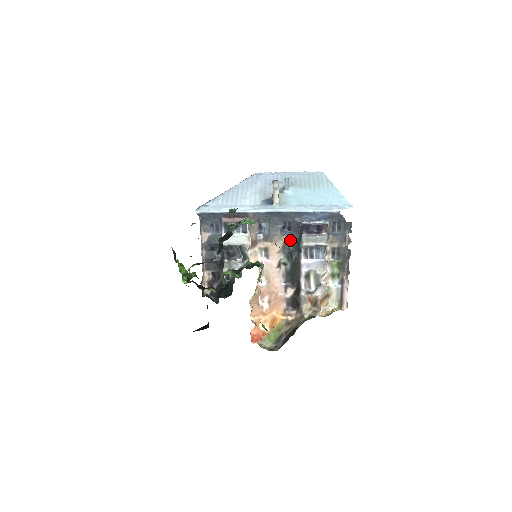
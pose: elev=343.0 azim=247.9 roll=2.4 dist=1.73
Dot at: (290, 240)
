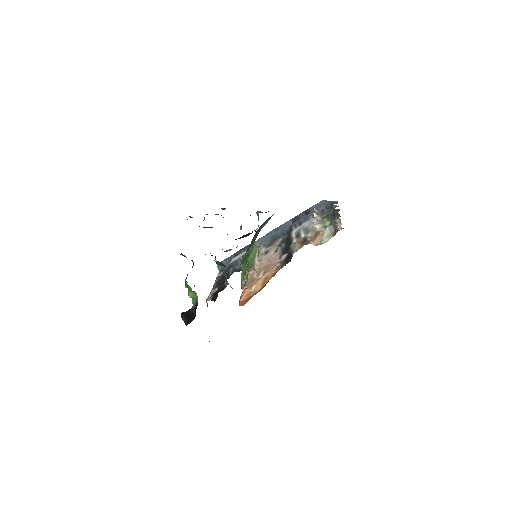
Dot at: (286, 236)
